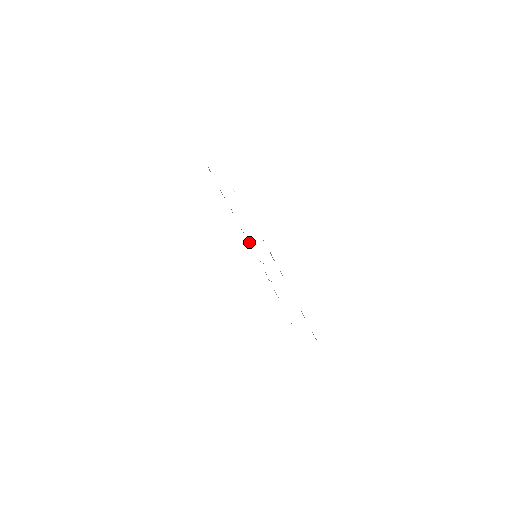
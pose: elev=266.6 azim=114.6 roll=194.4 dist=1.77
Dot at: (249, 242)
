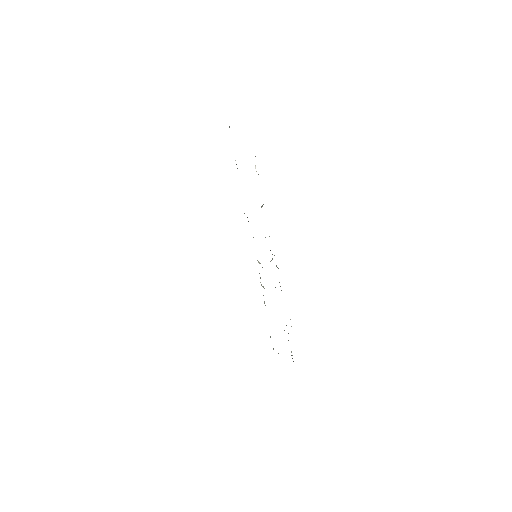
Dot at: occluded
